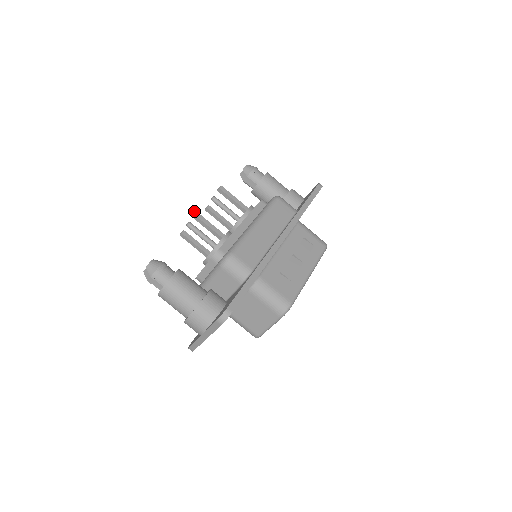
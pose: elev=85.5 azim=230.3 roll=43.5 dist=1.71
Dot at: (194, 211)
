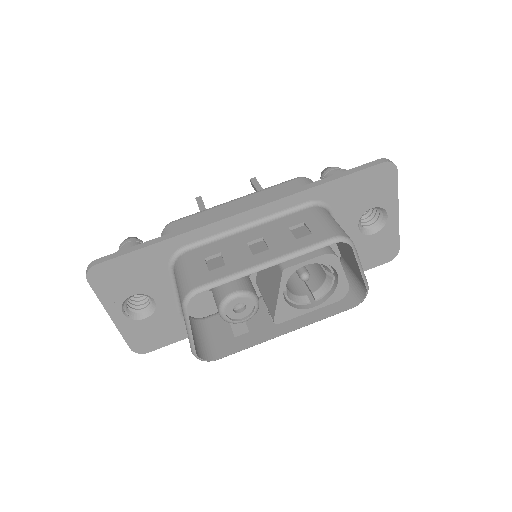
Dot at: (200, 196)
